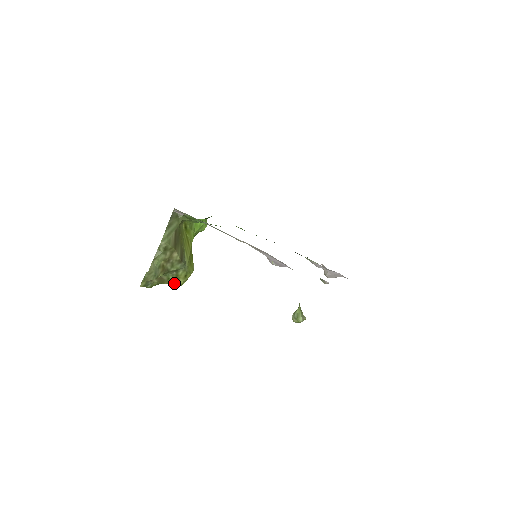
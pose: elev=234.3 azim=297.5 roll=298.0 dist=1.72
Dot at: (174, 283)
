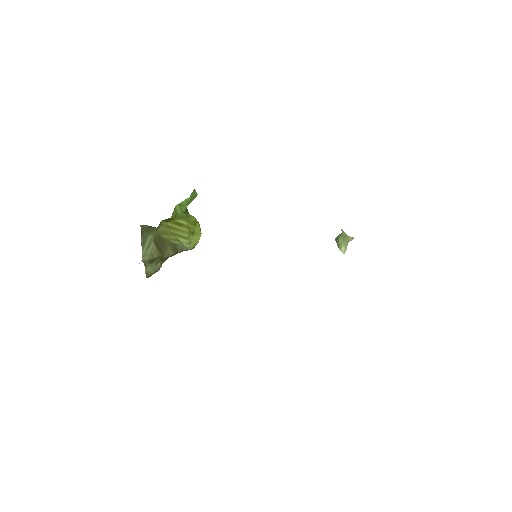
Dot at: occluded
